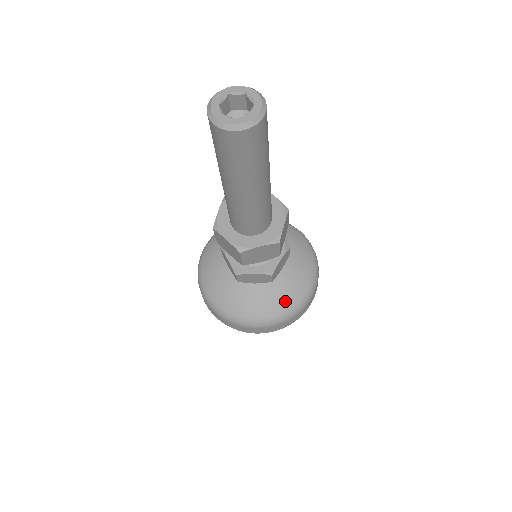
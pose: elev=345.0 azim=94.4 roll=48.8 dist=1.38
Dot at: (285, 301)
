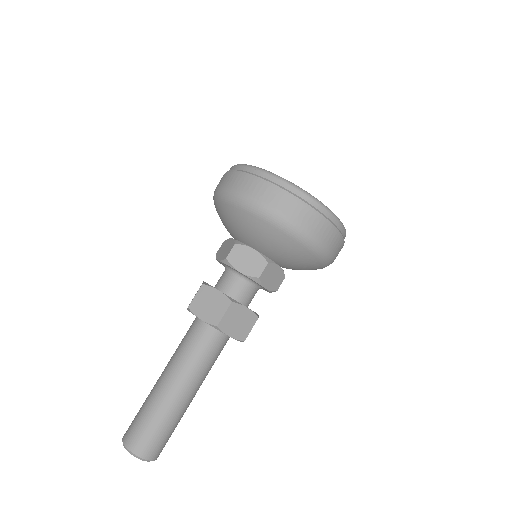
Dot at: occluded
